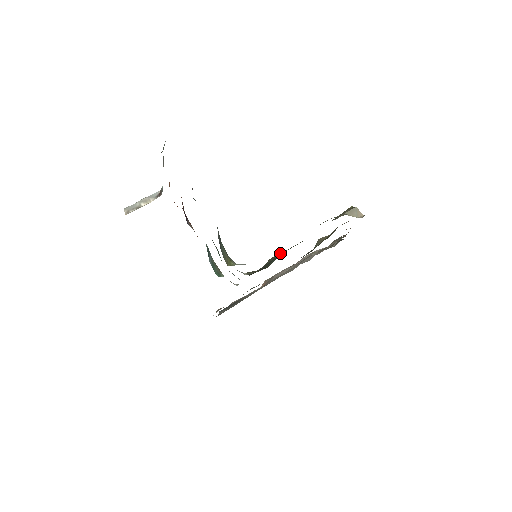
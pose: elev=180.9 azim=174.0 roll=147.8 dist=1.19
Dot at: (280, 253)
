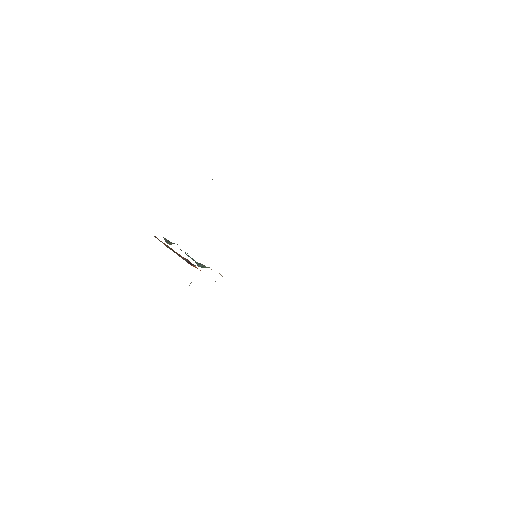
Dot at: occluded
